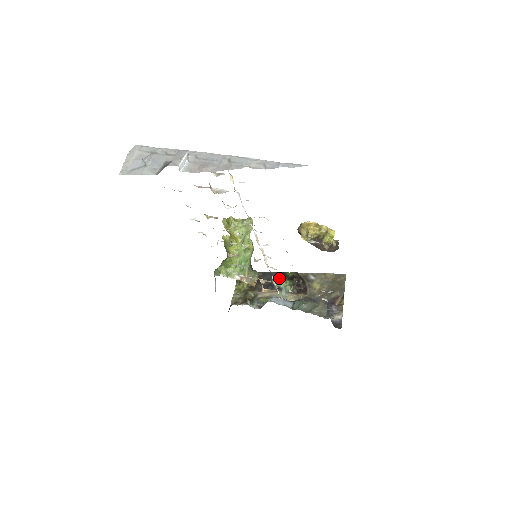
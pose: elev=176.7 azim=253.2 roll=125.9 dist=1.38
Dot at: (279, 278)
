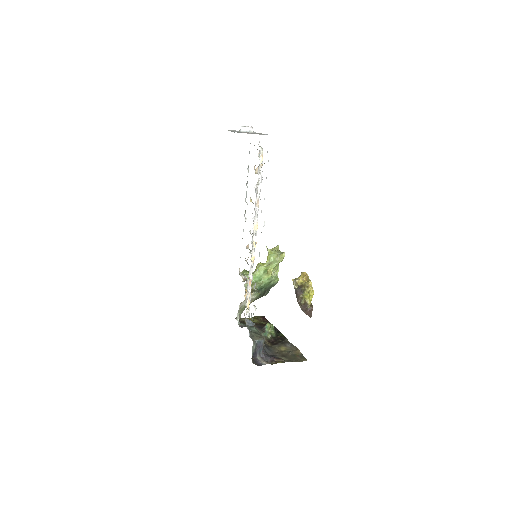
Dot at: (271, 324)
